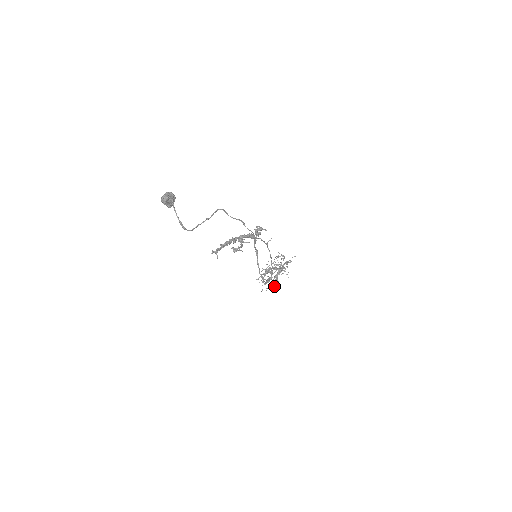
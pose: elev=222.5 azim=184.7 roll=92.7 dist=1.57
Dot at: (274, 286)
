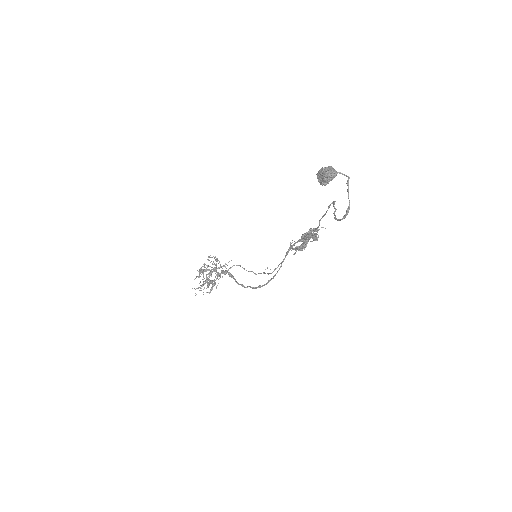
Dot at: (210, 291)
